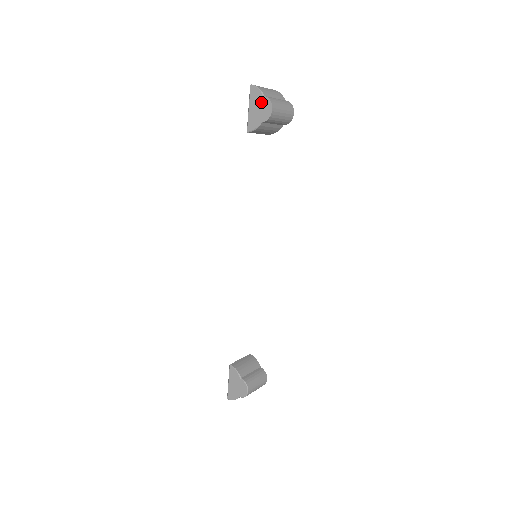
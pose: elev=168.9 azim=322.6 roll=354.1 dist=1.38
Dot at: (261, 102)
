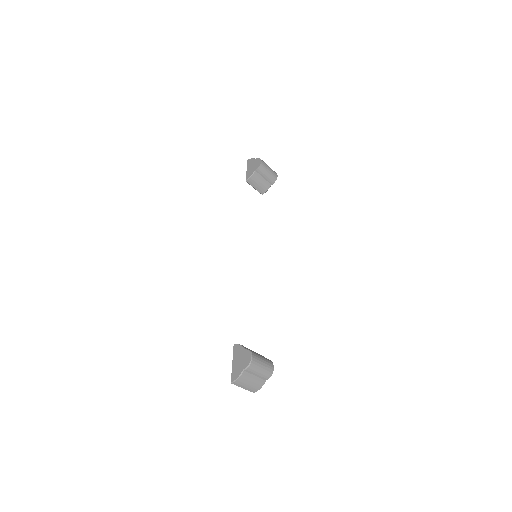
Dot at: (254, 162)
